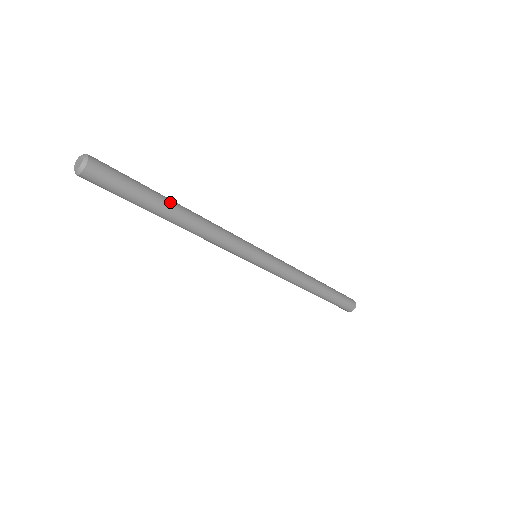
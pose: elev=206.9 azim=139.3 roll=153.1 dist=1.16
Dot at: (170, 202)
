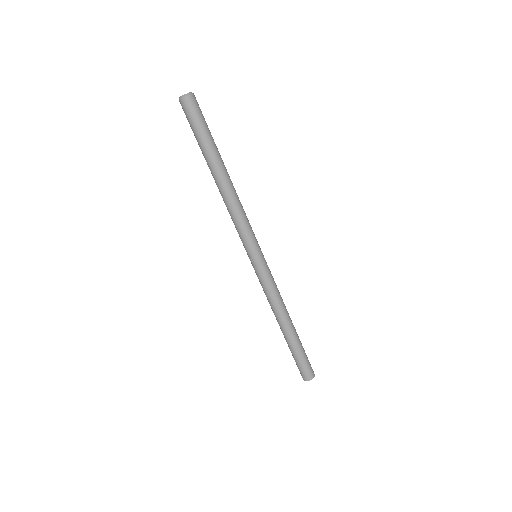
Dot at: occluded
